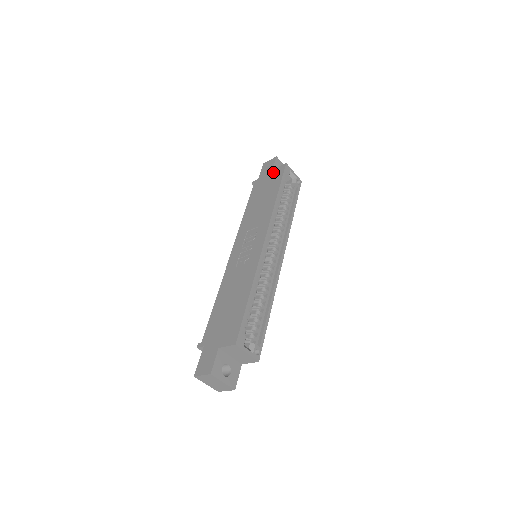
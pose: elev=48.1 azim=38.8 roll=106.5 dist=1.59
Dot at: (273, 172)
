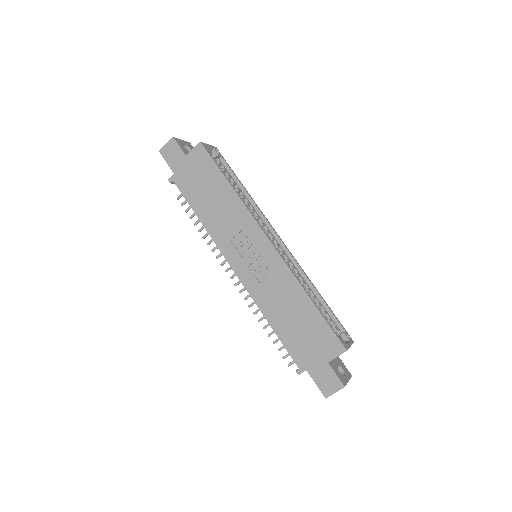
Dot at: (191, 159)
